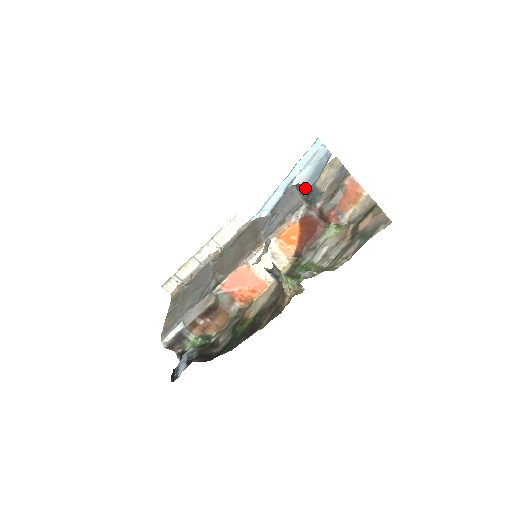
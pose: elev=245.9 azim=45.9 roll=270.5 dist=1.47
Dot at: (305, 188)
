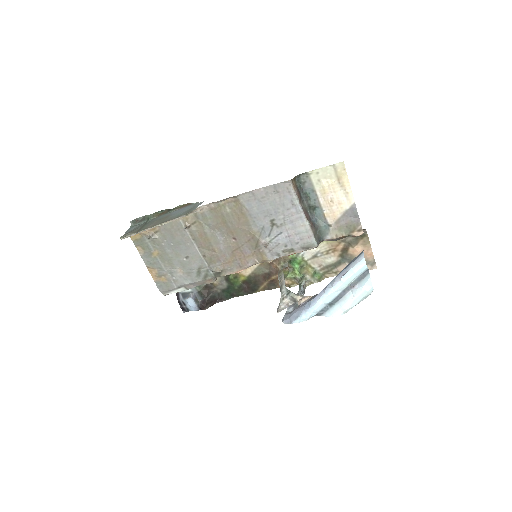
Dot at: (302, 188)
